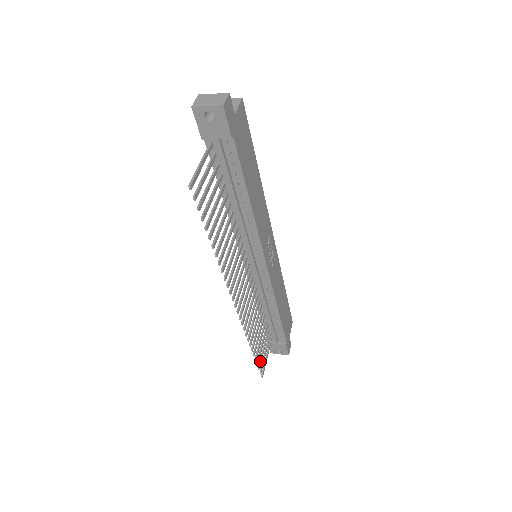
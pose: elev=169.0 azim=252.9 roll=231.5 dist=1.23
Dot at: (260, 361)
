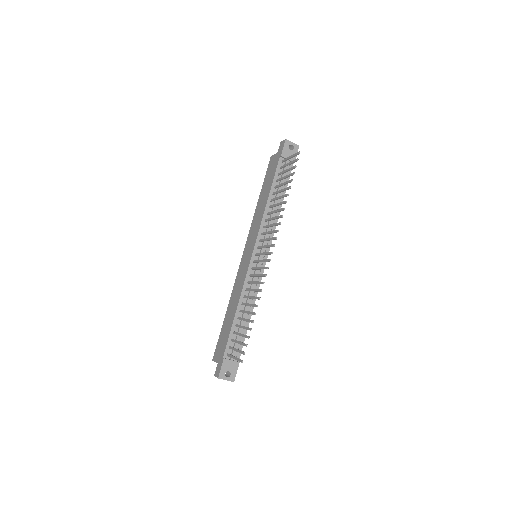
Dot at: occluded
